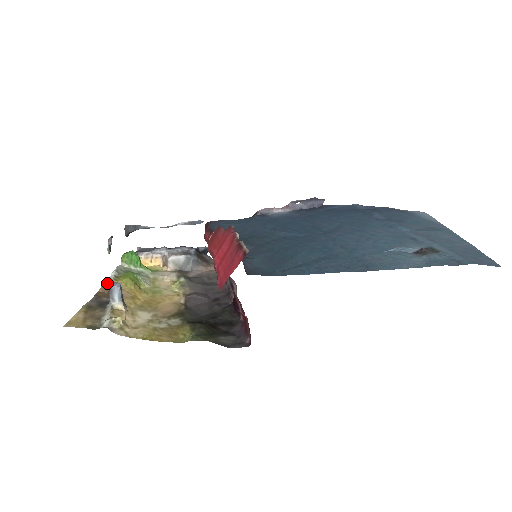
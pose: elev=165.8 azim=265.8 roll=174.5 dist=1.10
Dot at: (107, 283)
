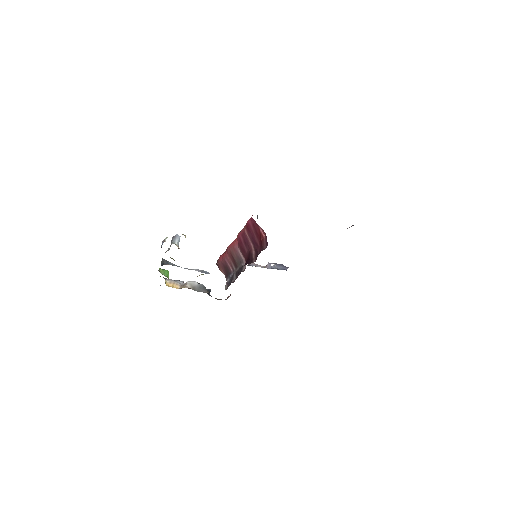
Dot at: occluded
